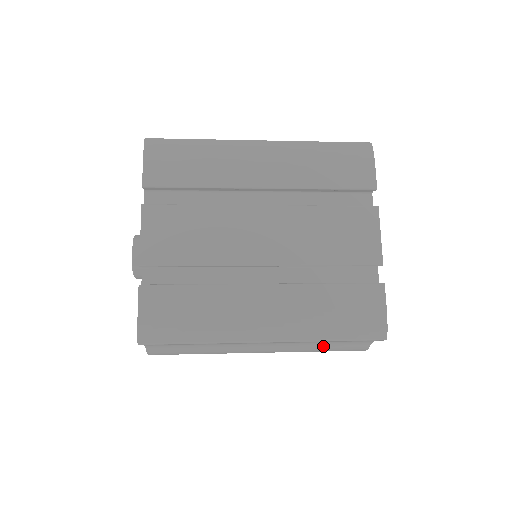
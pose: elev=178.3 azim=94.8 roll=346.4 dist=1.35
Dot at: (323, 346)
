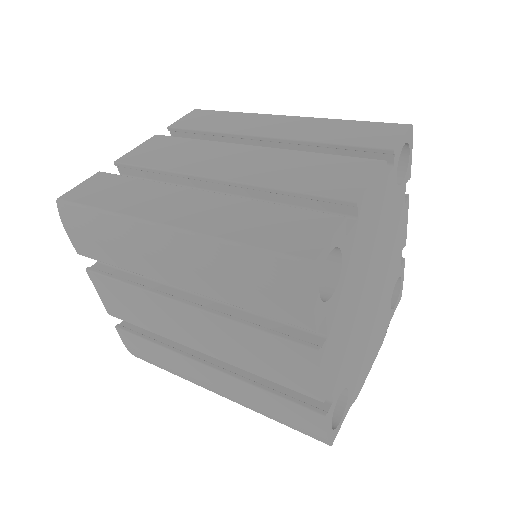
Dot at: occluded
